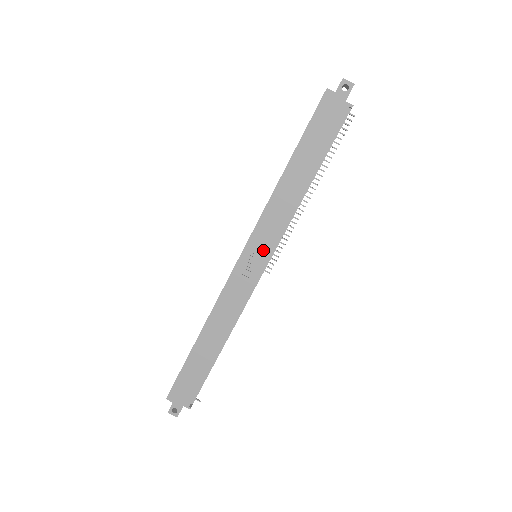
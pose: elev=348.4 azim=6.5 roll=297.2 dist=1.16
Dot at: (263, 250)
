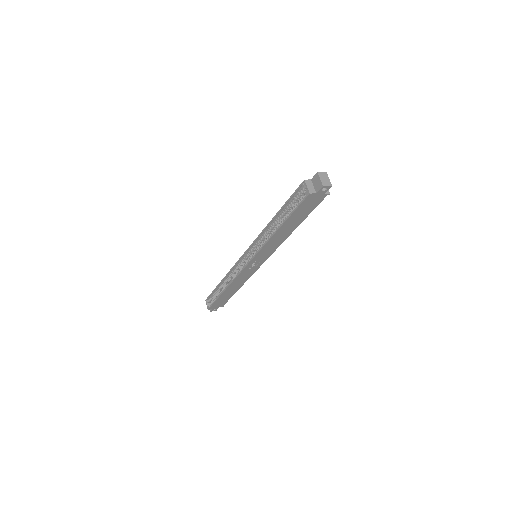
Dot at: (263, 258)
